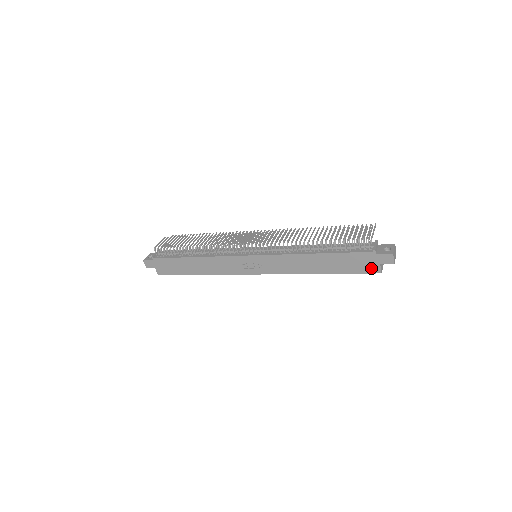
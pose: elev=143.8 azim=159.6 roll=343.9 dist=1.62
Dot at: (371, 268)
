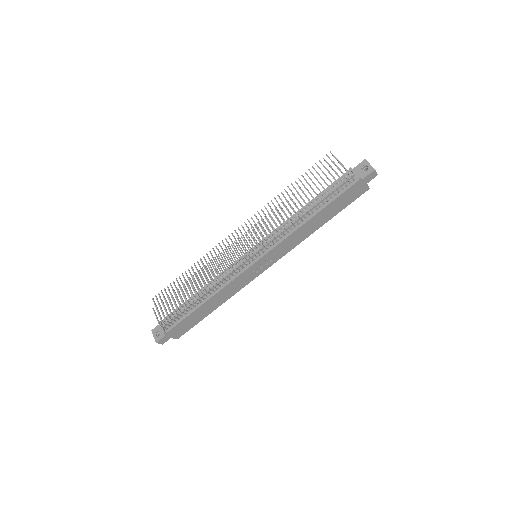
Dot at: (361, 192)
